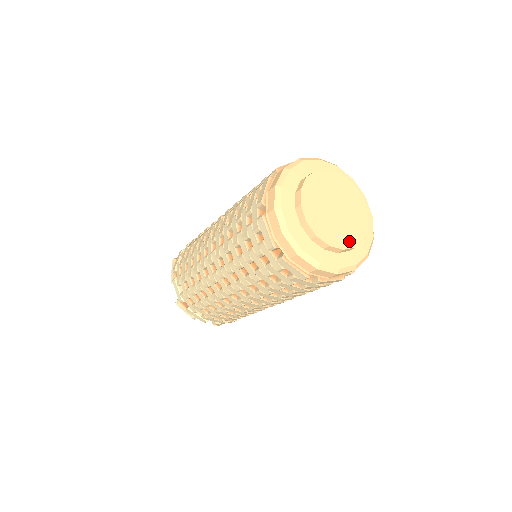
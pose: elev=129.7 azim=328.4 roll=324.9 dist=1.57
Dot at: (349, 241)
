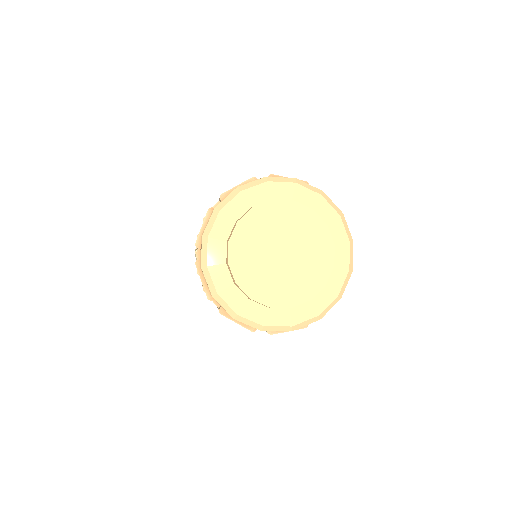
Dot at: (267, 296)
